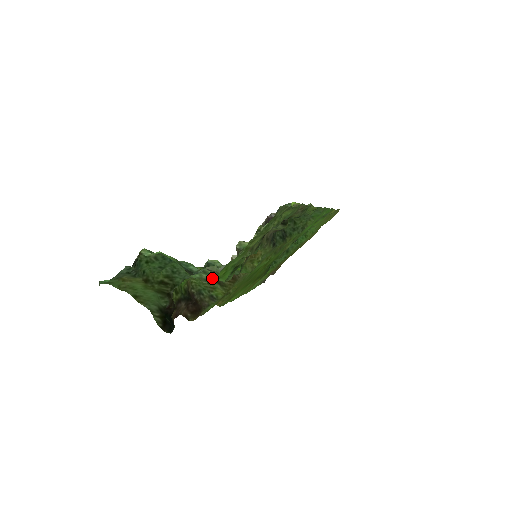
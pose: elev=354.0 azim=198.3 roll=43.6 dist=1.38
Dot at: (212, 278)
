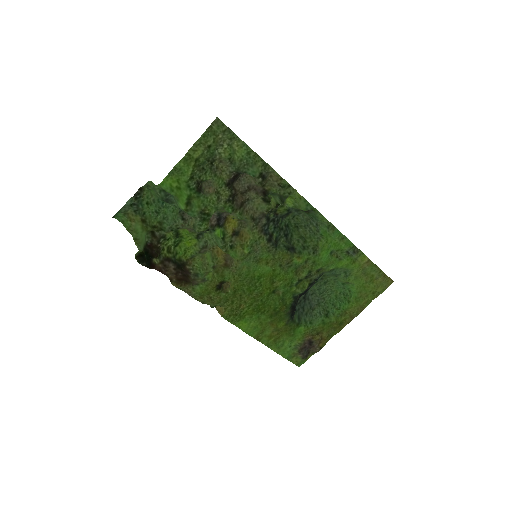
Dot at: (169, 192)
